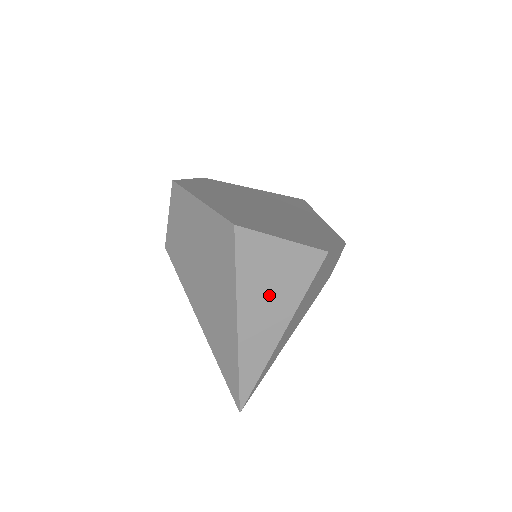
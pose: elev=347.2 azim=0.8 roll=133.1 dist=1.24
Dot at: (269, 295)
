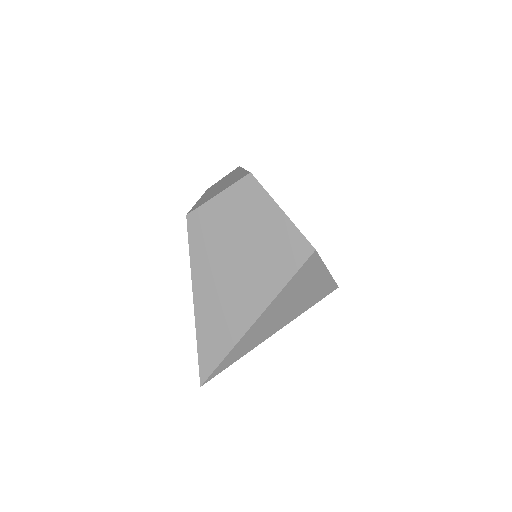
Dot at: (290, 305)
